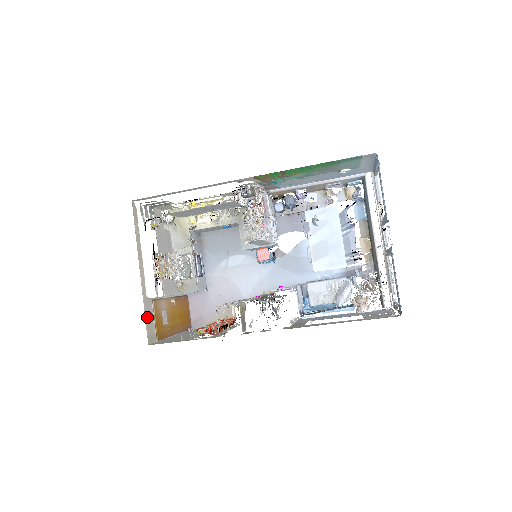
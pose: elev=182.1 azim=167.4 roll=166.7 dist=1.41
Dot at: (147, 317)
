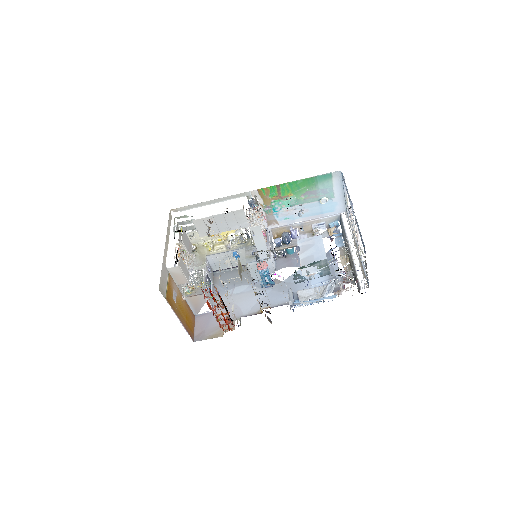
Dot at: (162, 275)
